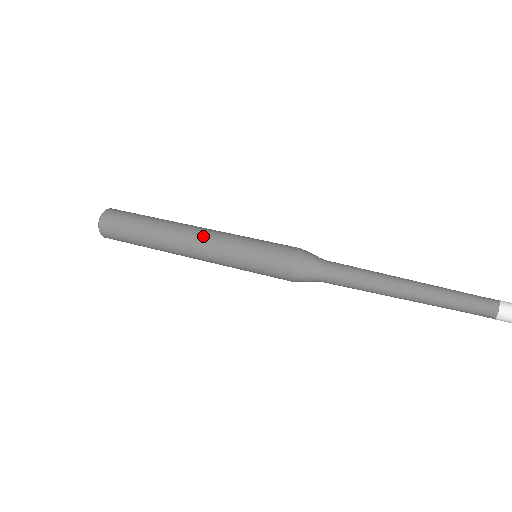
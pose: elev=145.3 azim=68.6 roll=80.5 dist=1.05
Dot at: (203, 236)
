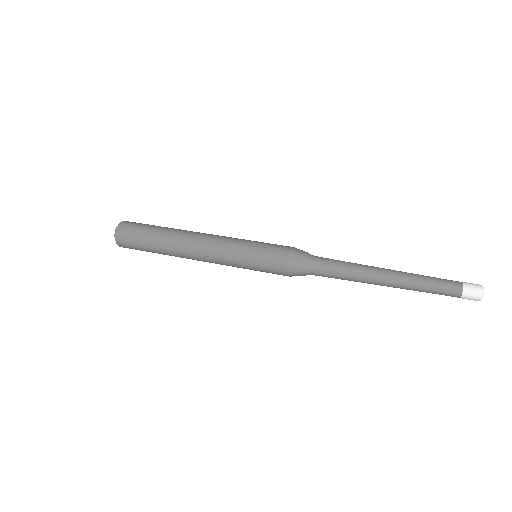
Dot at: (212, 236)
